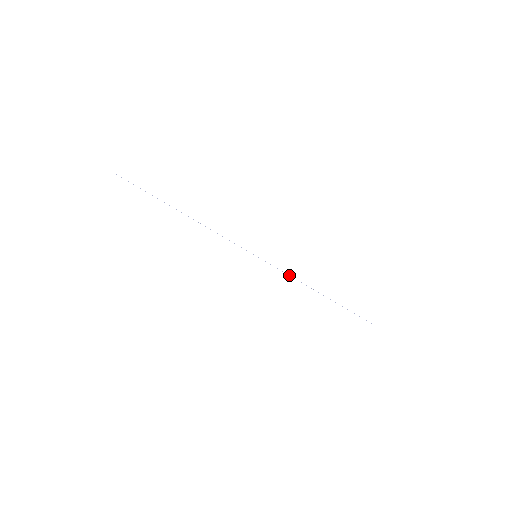
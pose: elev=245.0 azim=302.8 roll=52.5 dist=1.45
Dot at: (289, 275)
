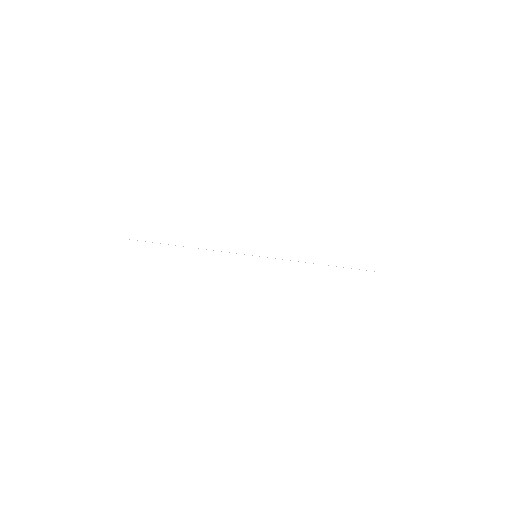
Dot at: occluded
